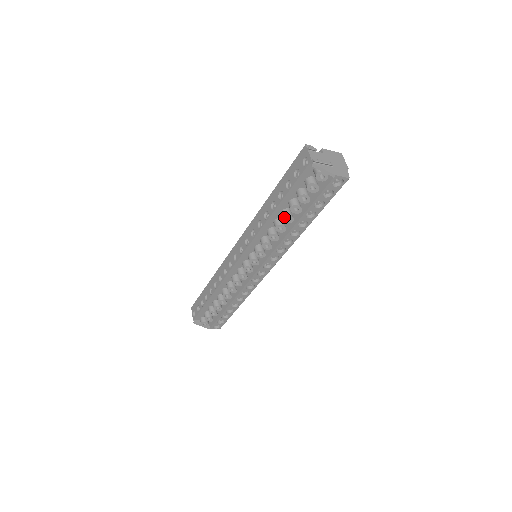
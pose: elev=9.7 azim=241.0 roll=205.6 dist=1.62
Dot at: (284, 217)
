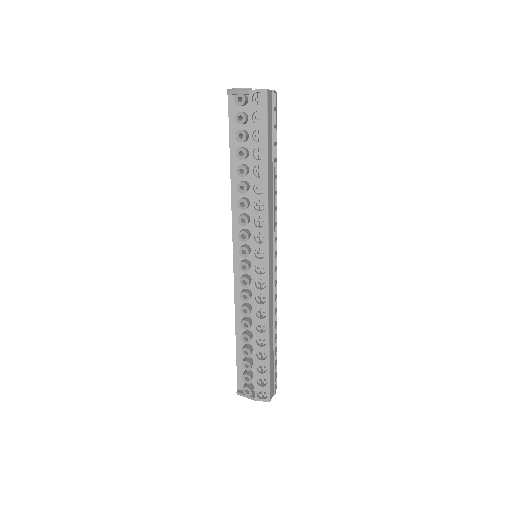
Dot at: (238, 171)
